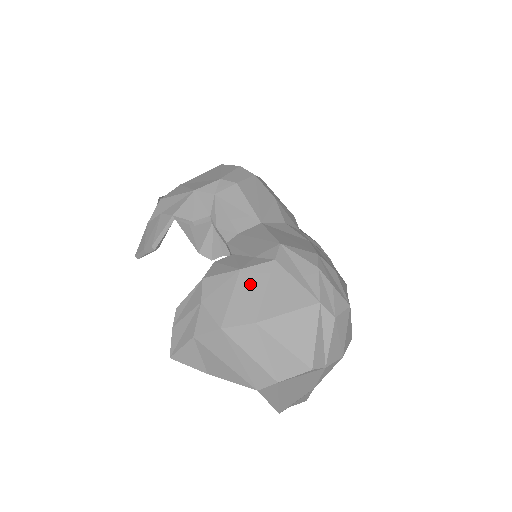
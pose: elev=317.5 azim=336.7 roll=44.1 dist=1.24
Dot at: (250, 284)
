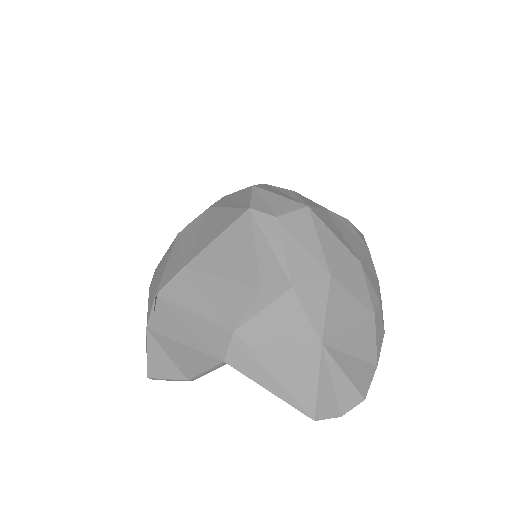
Dot at: (184, 239)
